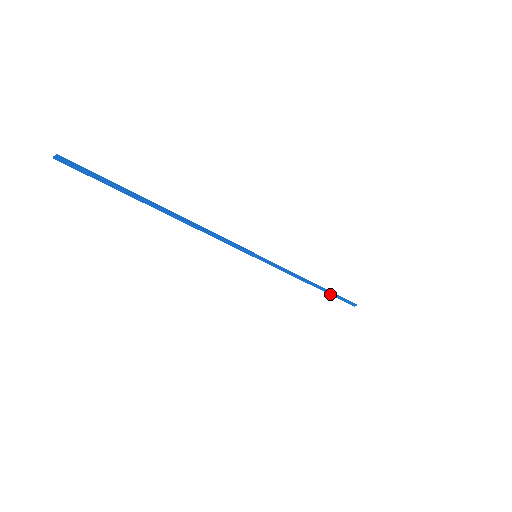
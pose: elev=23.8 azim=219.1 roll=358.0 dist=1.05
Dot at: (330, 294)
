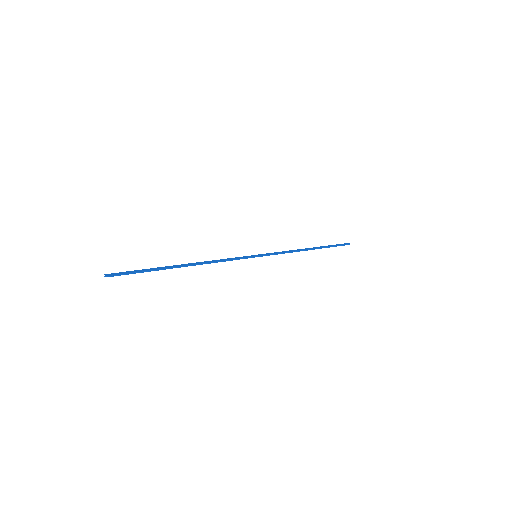
Dot at: (324, 247)
